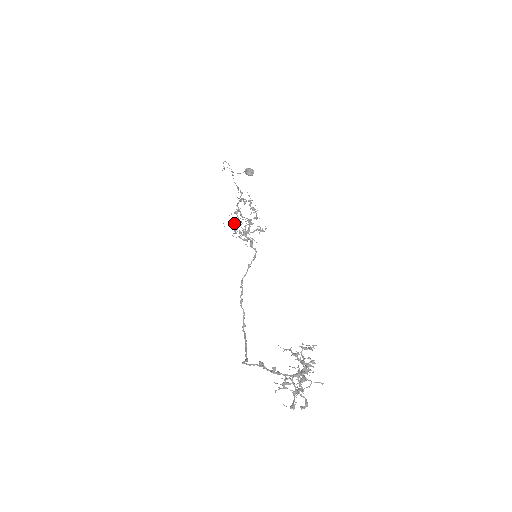
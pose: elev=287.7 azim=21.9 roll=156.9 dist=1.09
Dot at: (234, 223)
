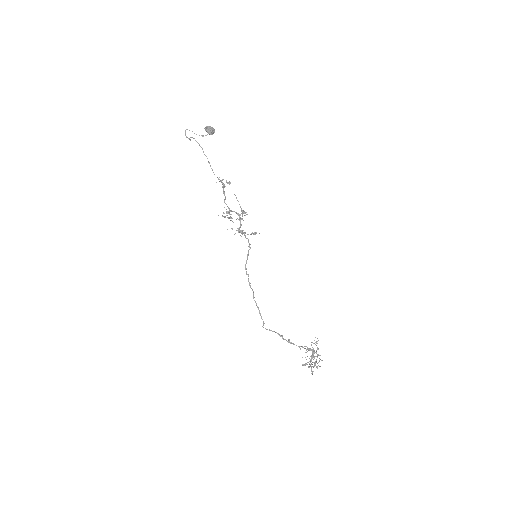
Dot at: occluded
